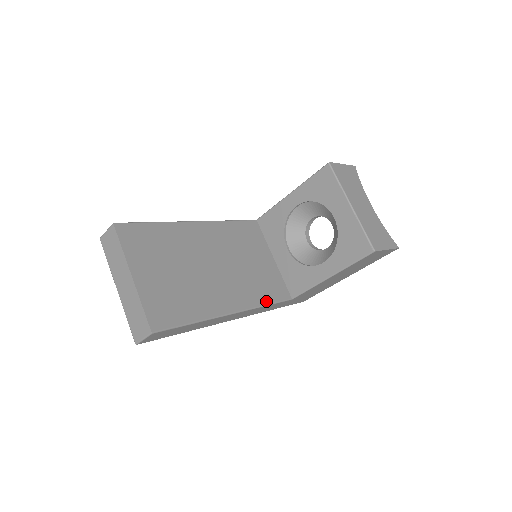
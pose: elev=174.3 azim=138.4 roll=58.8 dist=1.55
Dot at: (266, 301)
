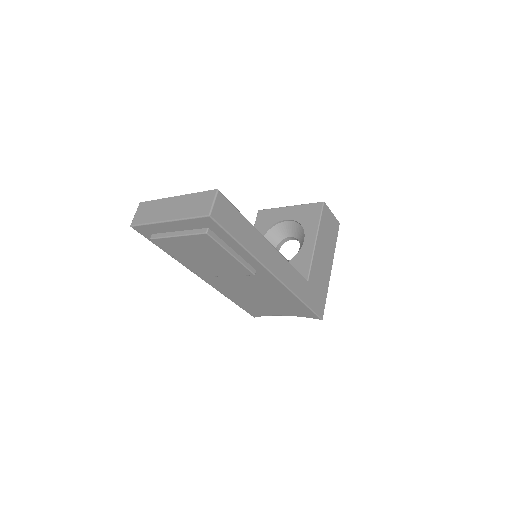
Dot at: occluded
